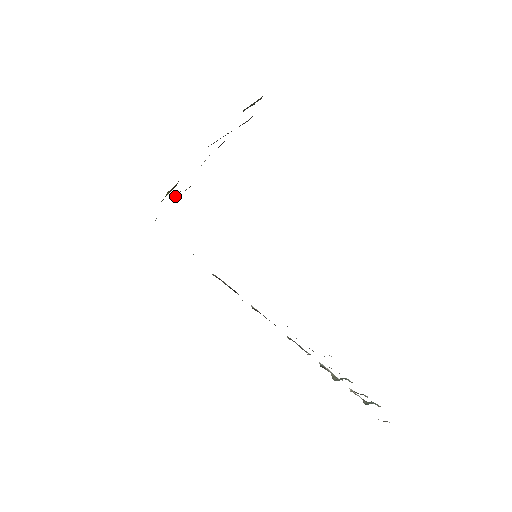
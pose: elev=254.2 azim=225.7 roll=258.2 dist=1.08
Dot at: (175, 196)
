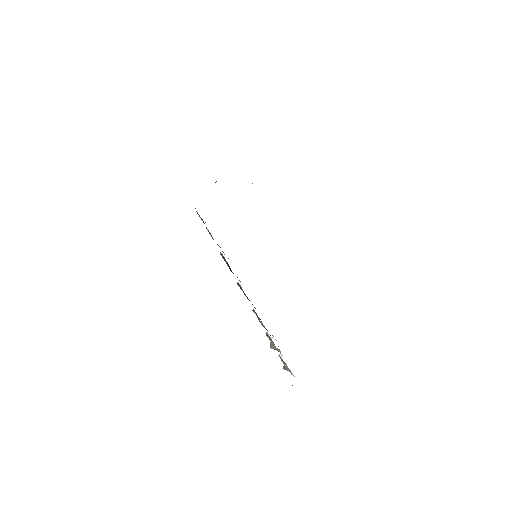
Dot at: occluded
